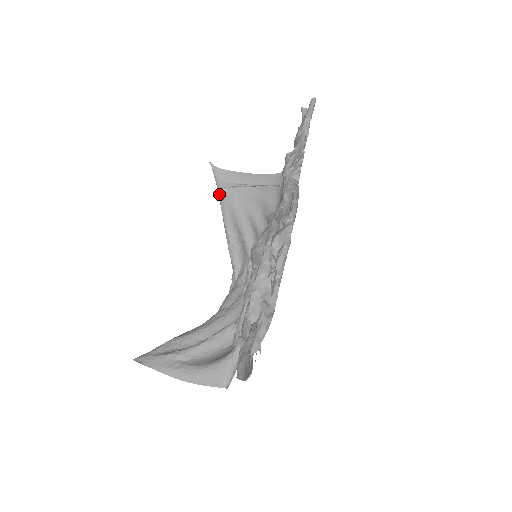
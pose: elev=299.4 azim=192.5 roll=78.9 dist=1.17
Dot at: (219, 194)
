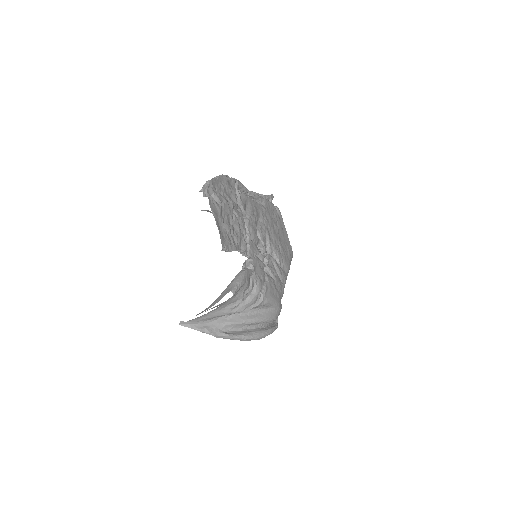
Dot at: occluded
